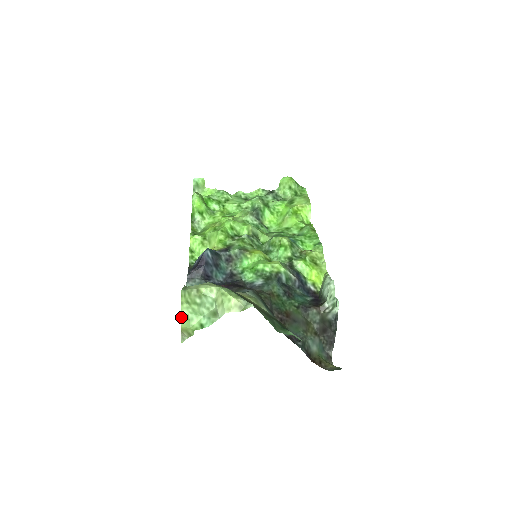
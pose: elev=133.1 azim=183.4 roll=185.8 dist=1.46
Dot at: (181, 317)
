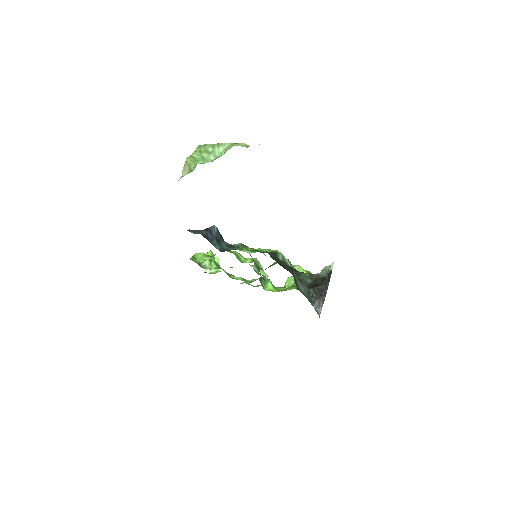
Dot at: (190, 156)
